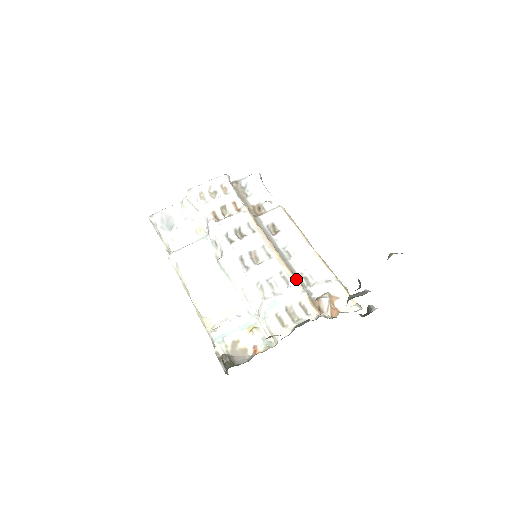
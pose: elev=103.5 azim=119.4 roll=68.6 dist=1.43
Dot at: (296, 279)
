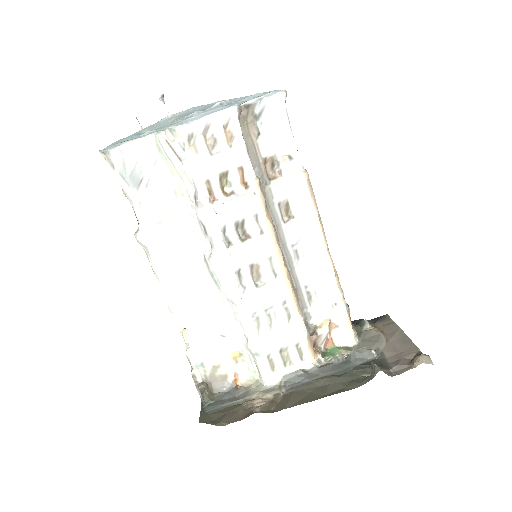
Dot at: (300, 310)
